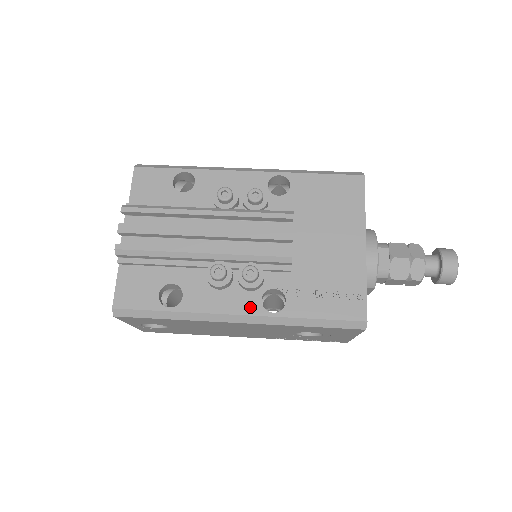
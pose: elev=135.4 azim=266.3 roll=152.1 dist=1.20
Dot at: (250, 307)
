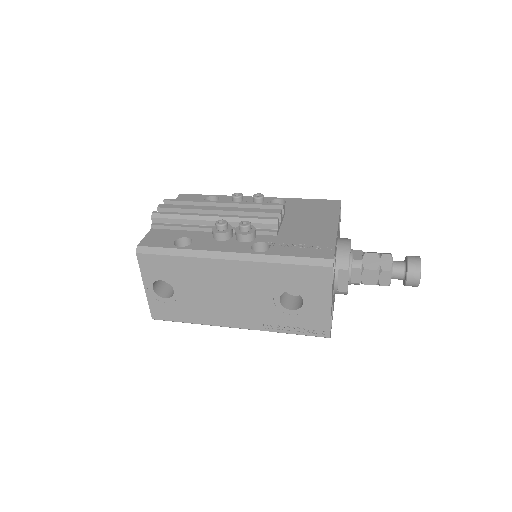
Dot at: (241, 249)
